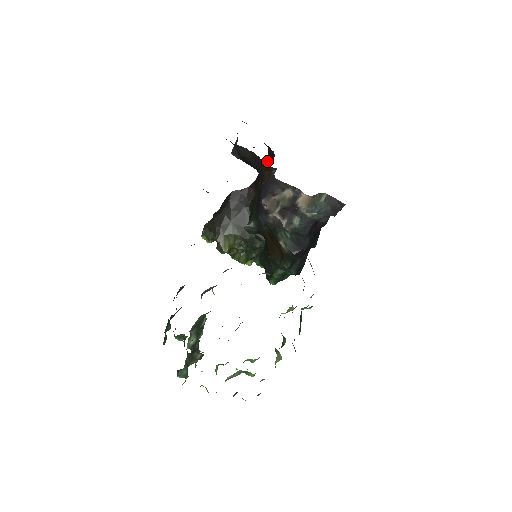
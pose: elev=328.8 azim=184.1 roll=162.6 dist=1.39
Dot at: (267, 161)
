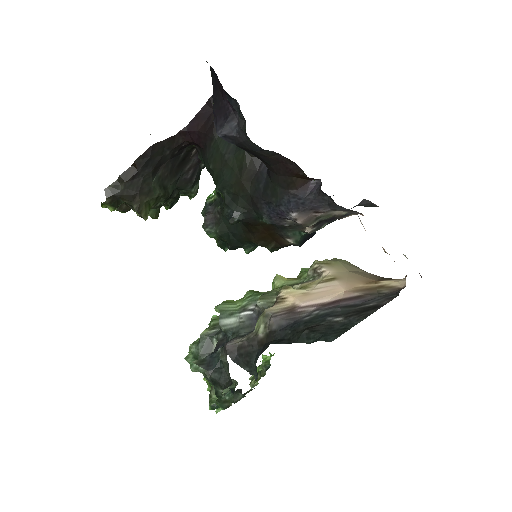
Dot at: occluded
